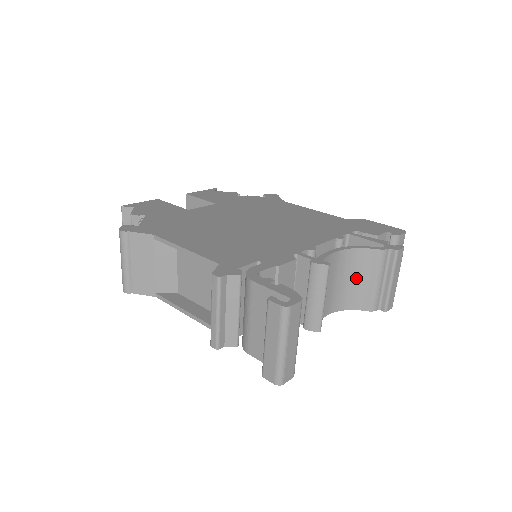
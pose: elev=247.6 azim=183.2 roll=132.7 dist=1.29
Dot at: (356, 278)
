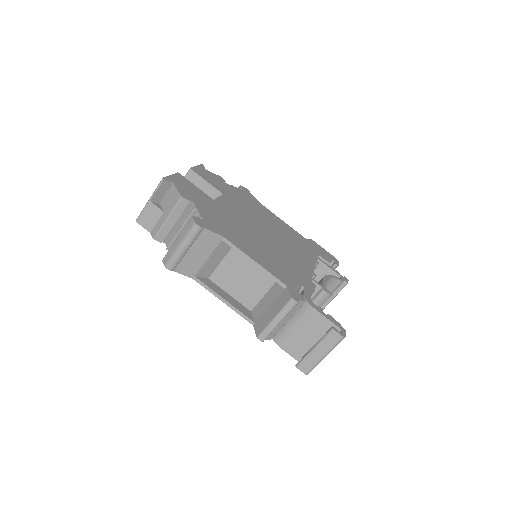
Dot at: occluded
